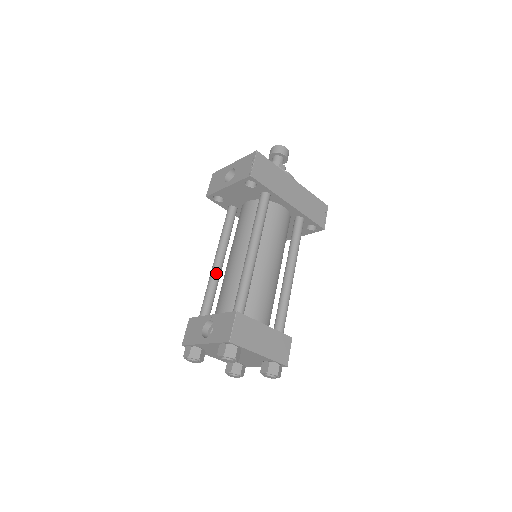
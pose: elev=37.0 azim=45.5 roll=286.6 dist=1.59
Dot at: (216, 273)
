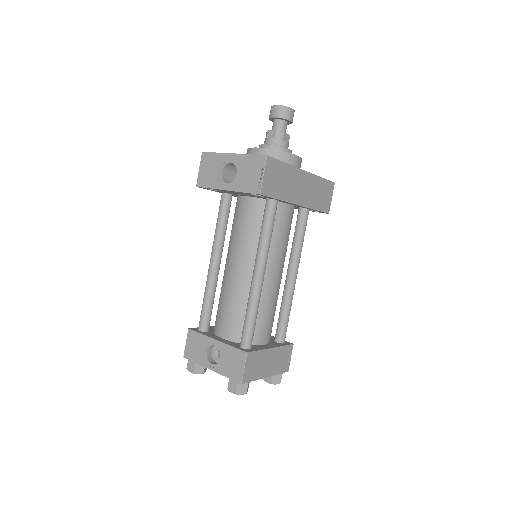
Dot at: (214, 280)
